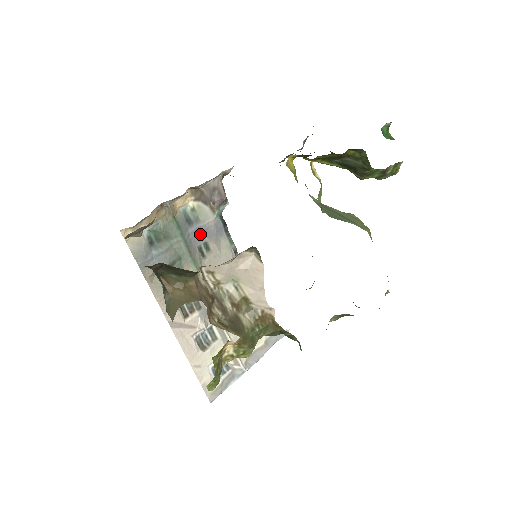
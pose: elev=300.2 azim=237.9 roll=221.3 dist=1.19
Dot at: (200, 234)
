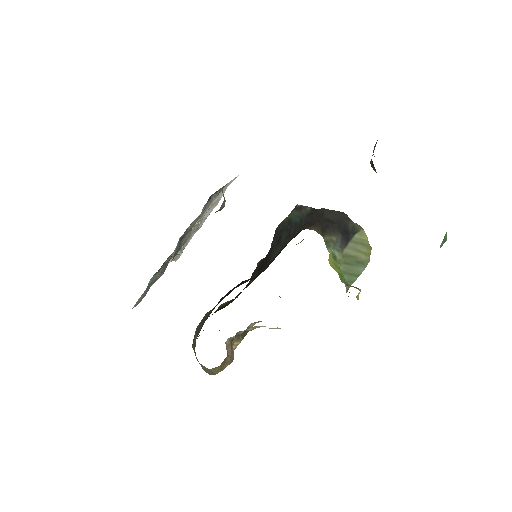
Dot at: occluded
